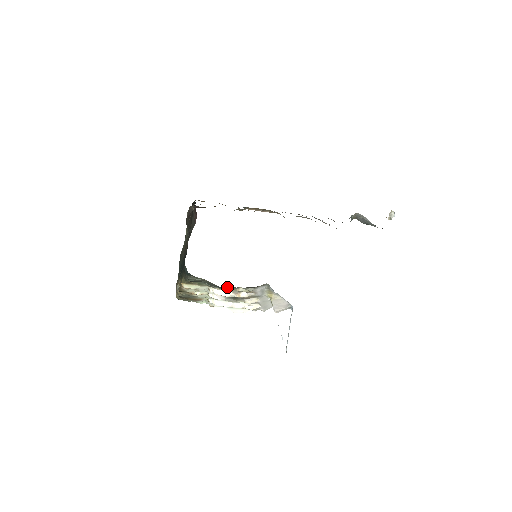
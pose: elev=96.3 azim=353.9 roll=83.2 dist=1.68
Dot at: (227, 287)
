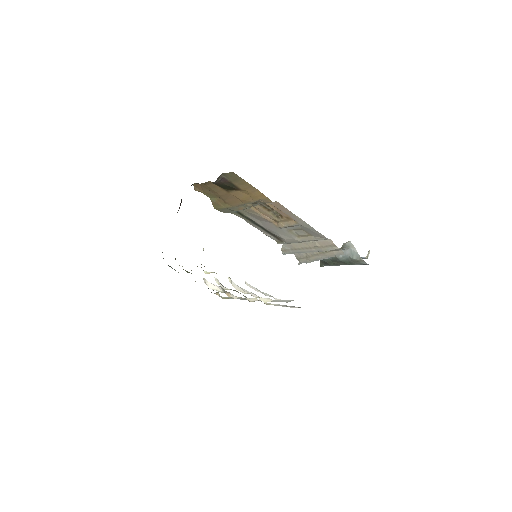
Dot at: occluded
